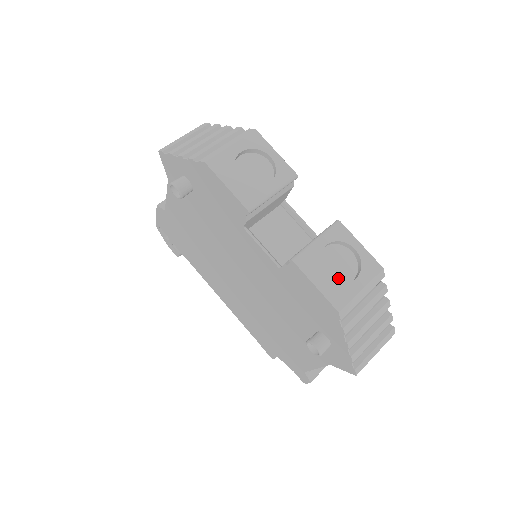
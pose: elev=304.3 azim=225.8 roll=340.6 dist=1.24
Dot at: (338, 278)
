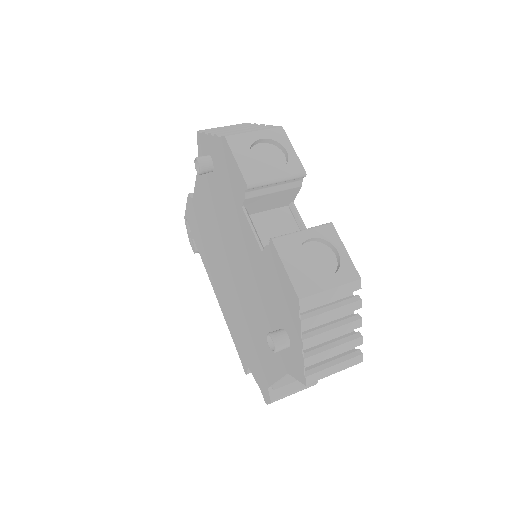
Dot at: (312, 272)
